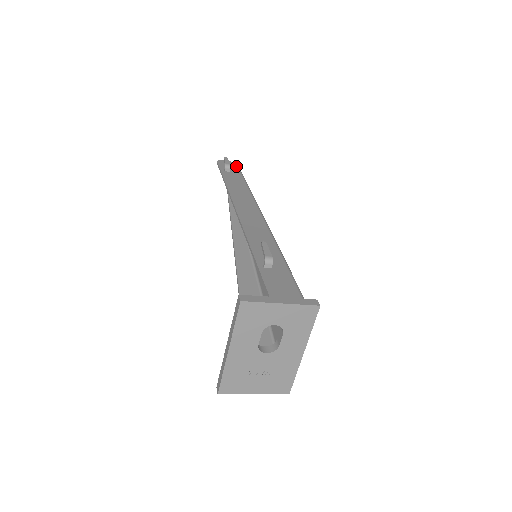
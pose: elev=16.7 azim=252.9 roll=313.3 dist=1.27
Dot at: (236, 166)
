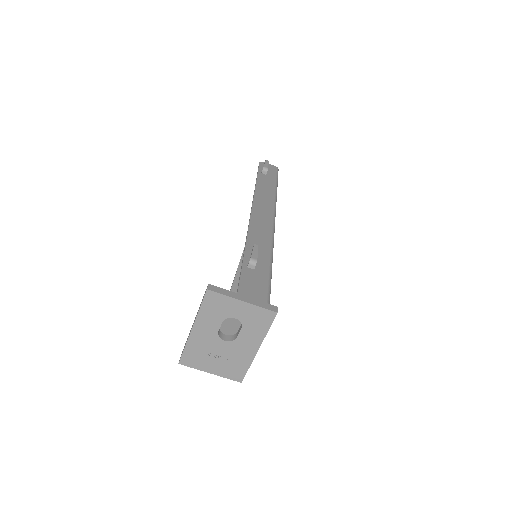
Dot at: (275, 171)
